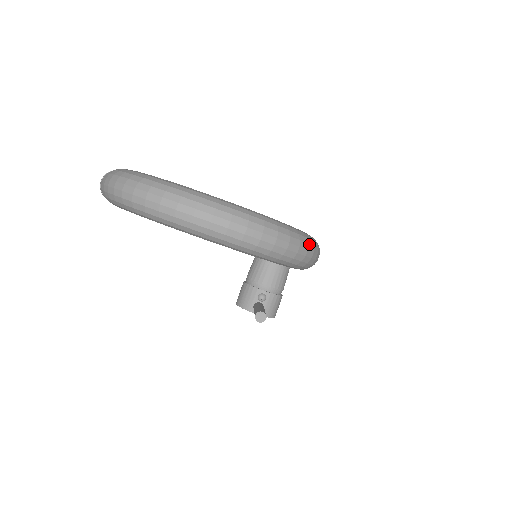
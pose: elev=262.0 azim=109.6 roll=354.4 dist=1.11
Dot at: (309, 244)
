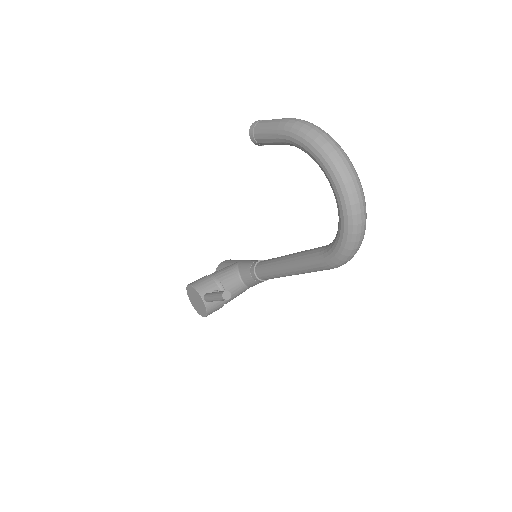
Dot at: occluded
